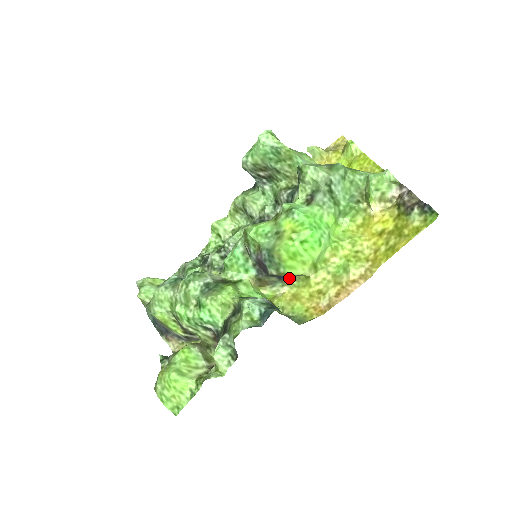
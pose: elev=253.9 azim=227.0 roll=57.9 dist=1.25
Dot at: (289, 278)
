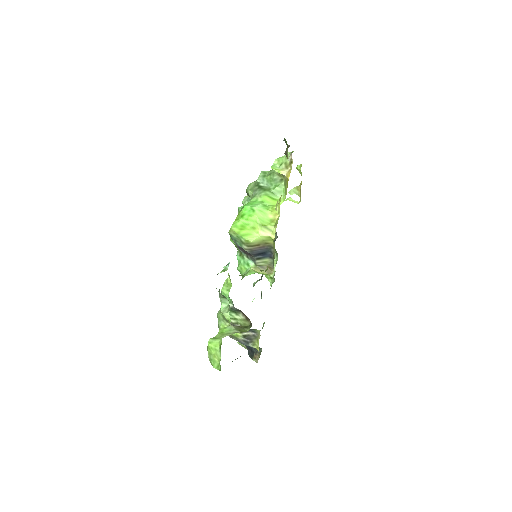
Dot at: (273, 252)
